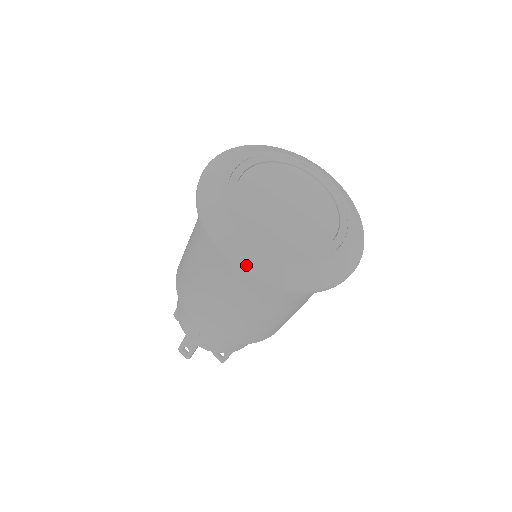
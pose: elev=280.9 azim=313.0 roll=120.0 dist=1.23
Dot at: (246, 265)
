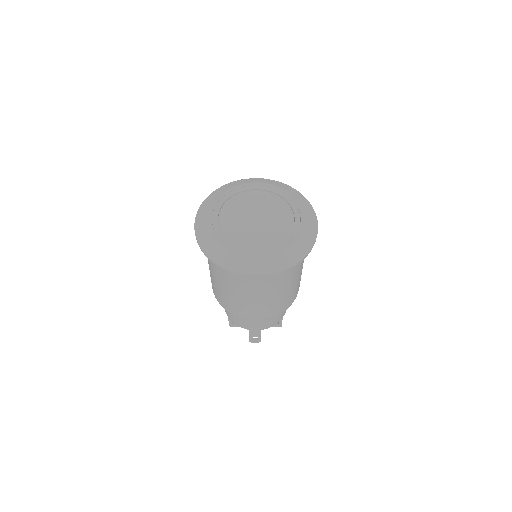
Dot at: (267, 271)
